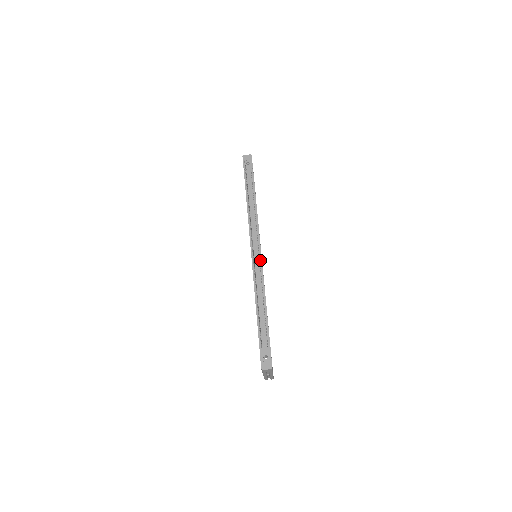
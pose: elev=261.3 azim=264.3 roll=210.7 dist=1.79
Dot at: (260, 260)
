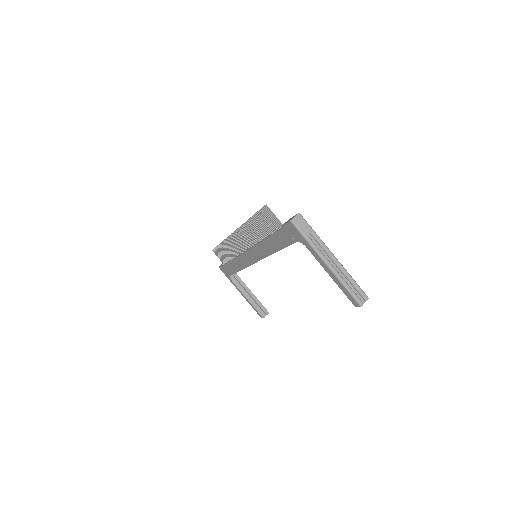
Dot at: occluded
